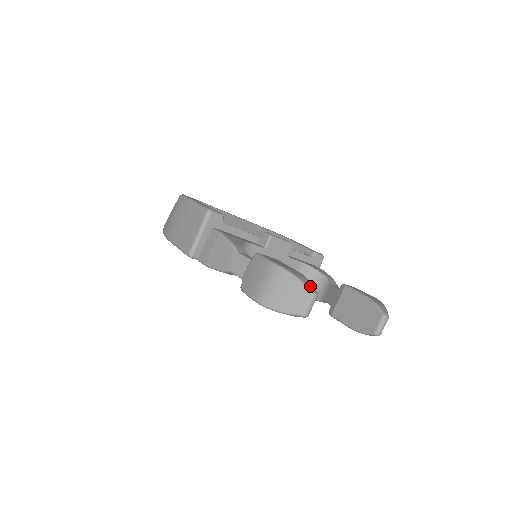
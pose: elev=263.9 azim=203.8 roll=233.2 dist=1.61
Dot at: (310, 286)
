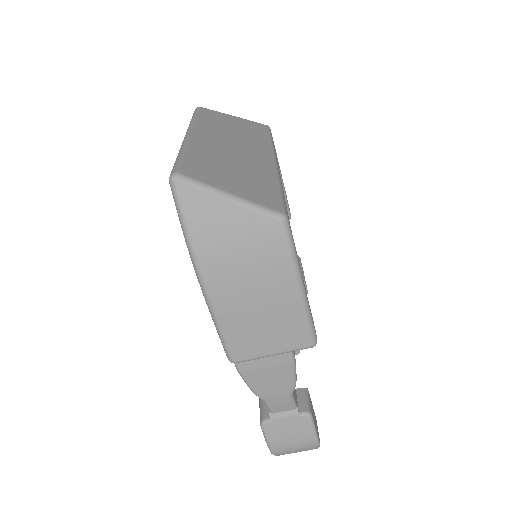
Dot at: occluded
